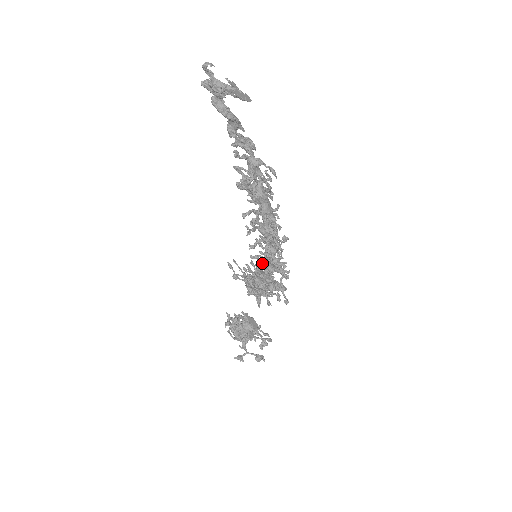
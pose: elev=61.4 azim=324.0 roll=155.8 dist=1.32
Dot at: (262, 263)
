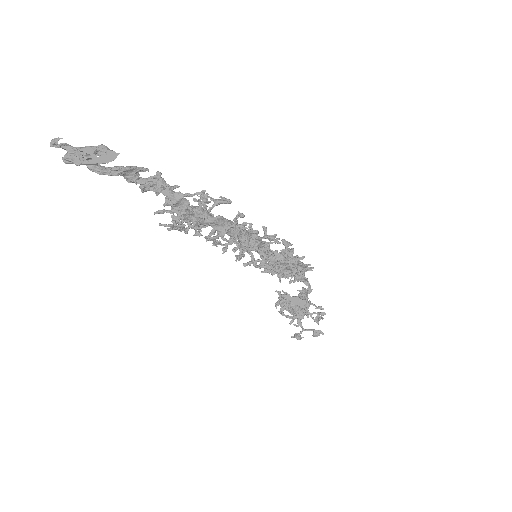
Dot at: occluded
